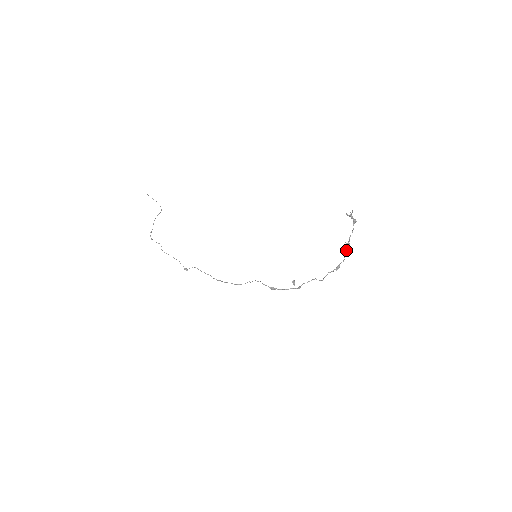
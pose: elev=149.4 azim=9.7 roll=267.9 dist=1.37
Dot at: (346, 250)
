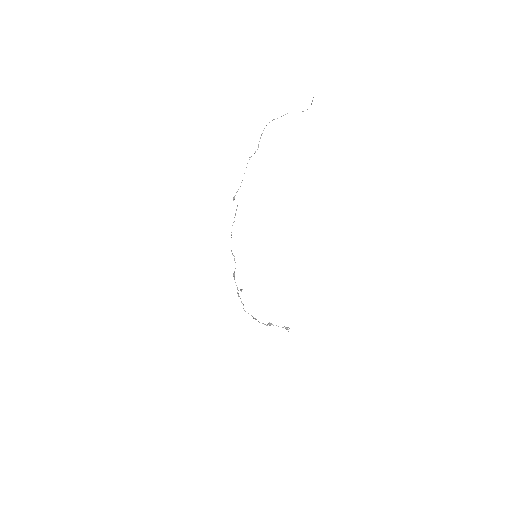
Dot at: occluded
